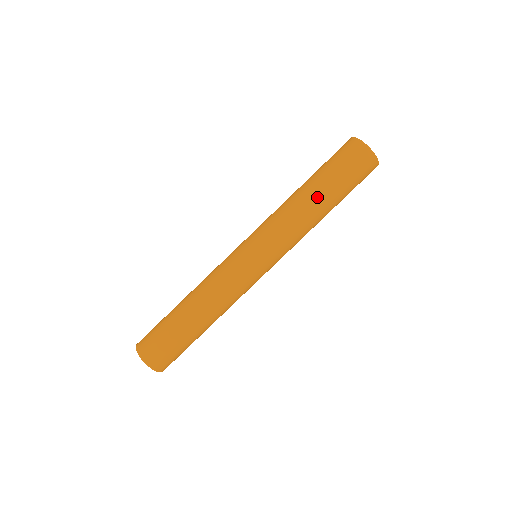
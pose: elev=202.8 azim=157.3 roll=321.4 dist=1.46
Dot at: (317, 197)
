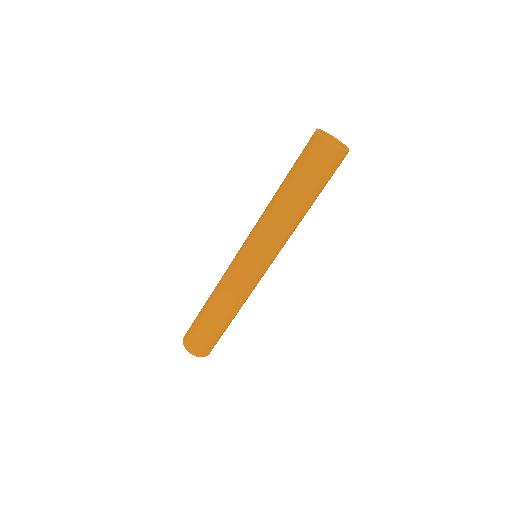
Dot at: (291, 200)
